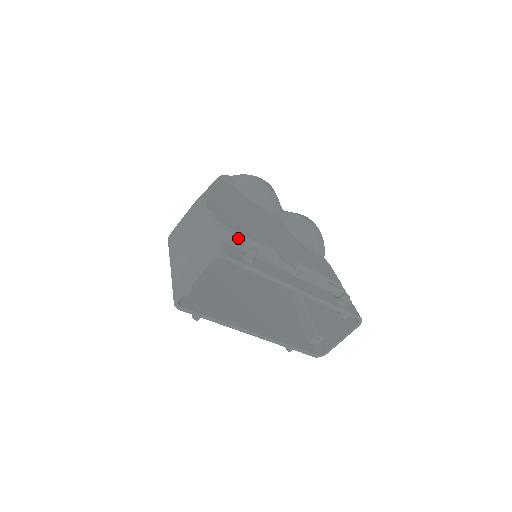
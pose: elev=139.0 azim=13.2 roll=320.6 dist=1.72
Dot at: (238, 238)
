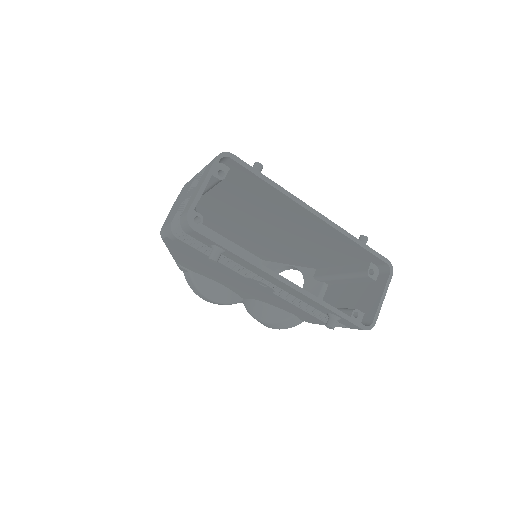
Dot at: occluded
